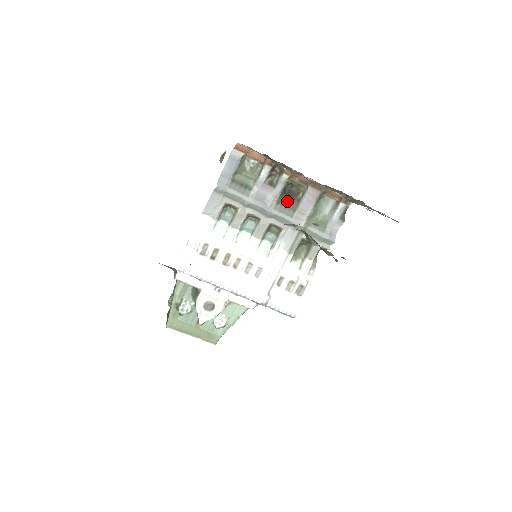
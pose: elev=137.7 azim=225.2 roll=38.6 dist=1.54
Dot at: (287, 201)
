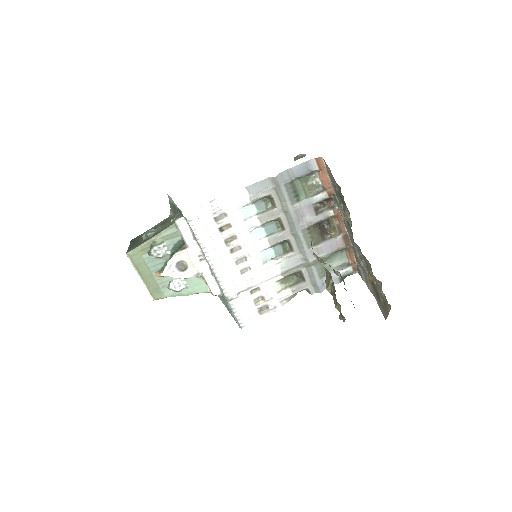
Dot at: (315, 233)
